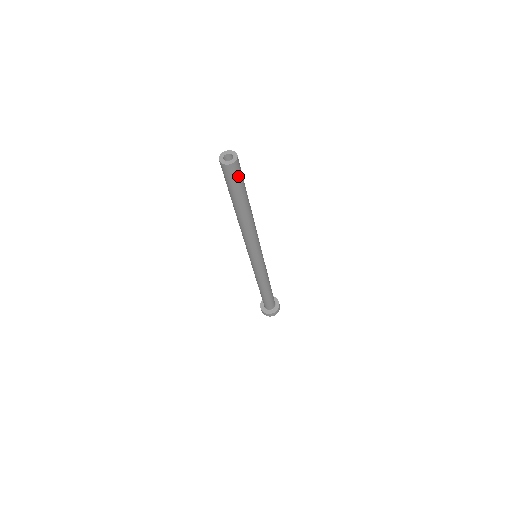
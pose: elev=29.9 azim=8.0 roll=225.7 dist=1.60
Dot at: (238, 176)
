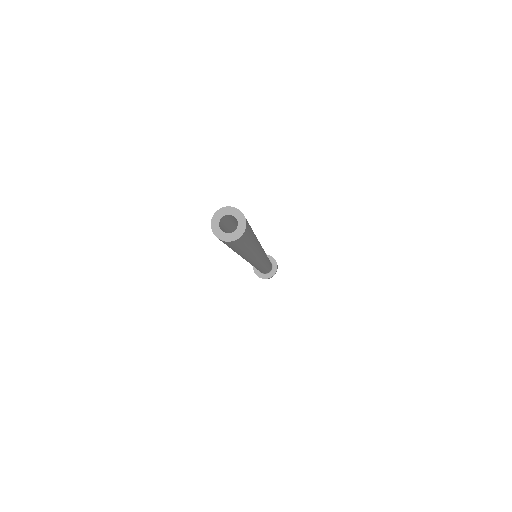
Dot at: (245, 240)
